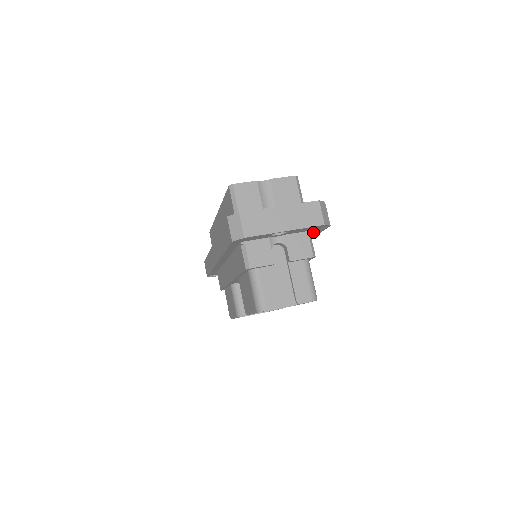
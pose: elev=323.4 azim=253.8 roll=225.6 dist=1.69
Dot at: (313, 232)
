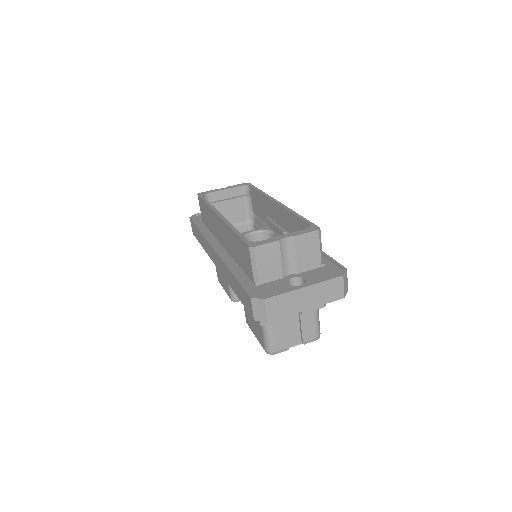
Dot at: occluded
